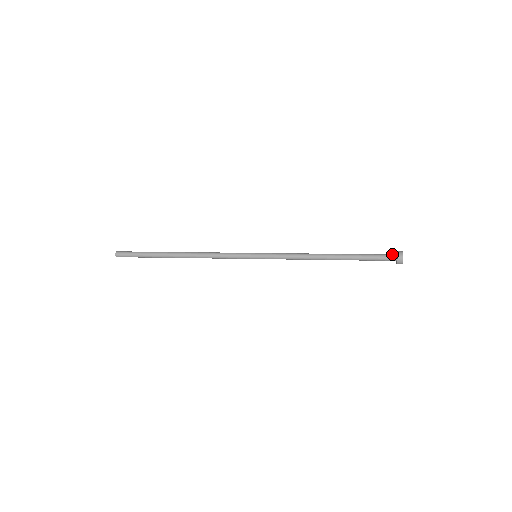
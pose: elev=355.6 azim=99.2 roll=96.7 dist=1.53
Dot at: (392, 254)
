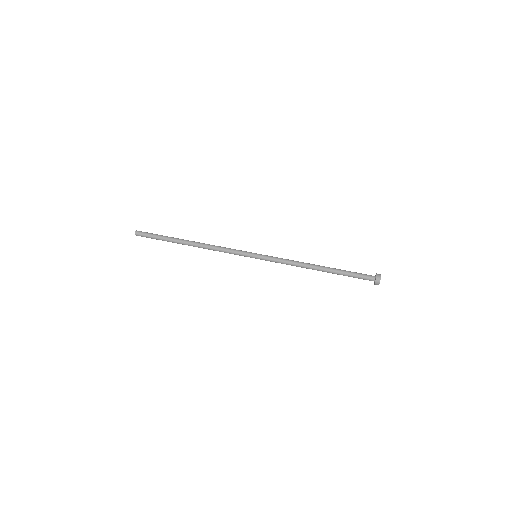
Dot at: (372, 277)
